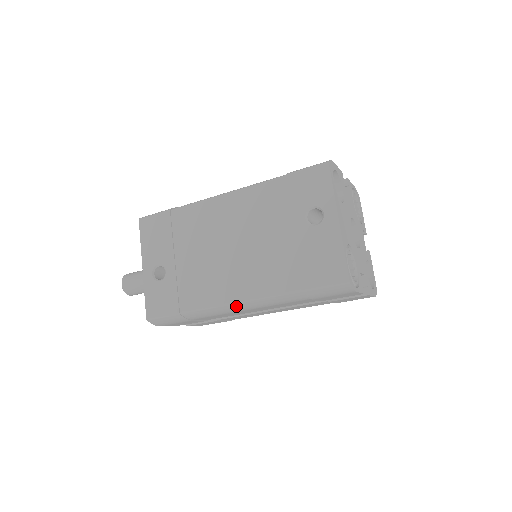
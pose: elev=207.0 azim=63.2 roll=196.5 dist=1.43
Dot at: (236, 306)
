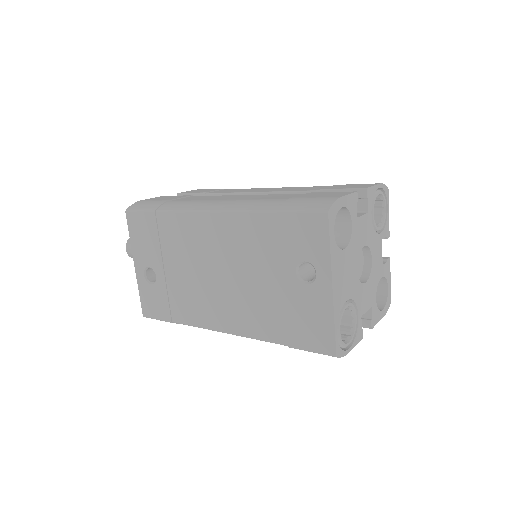
Dot at: (224, 332)
